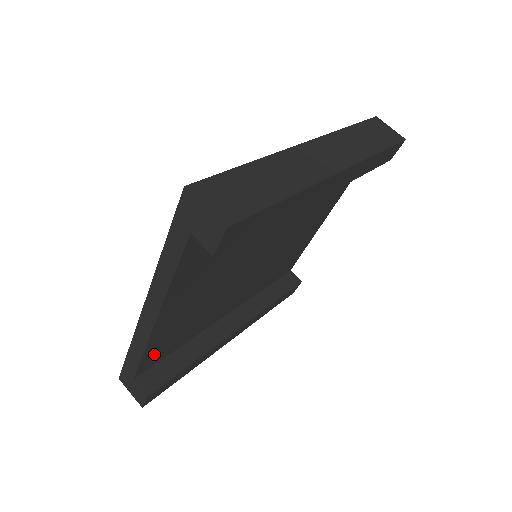
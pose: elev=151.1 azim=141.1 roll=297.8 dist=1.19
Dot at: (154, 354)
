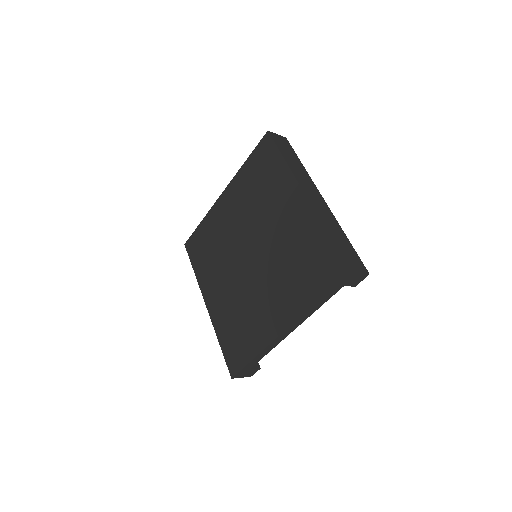
Dot at: occluded
